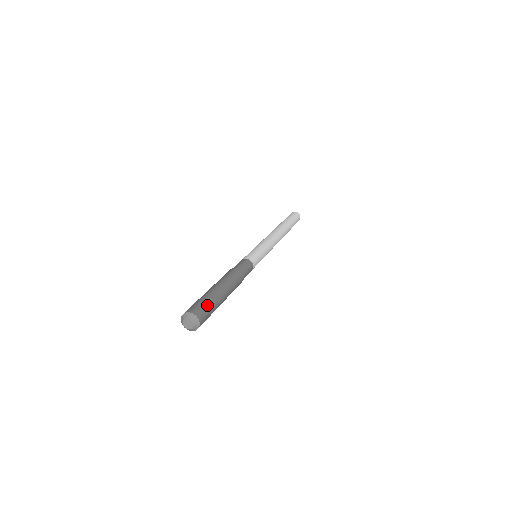
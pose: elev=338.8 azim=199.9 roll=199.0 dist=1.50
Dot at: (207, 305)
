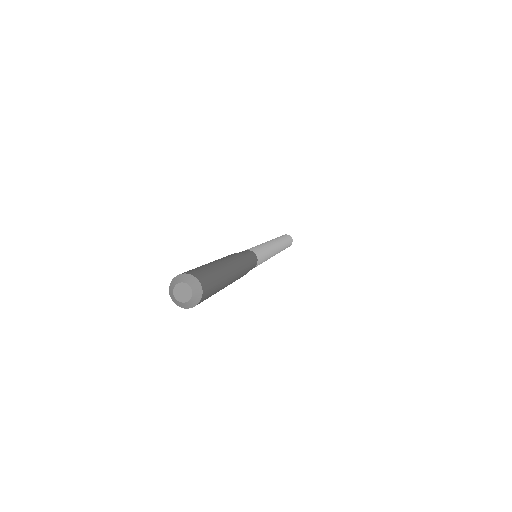
Dot at: (215, 285)
